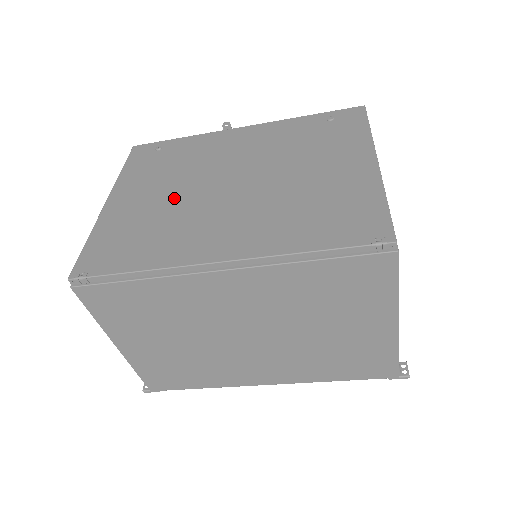
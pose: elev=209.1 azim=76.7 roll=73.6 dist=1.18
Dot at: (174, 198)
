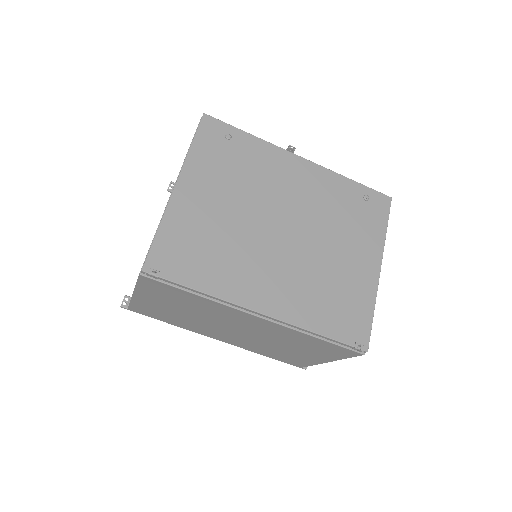
Dot at: (236, 220)
